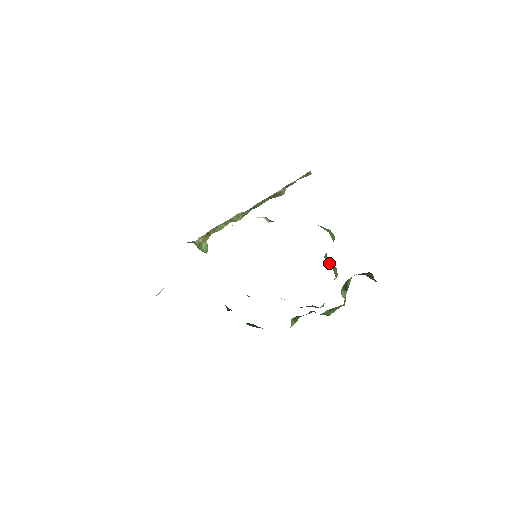
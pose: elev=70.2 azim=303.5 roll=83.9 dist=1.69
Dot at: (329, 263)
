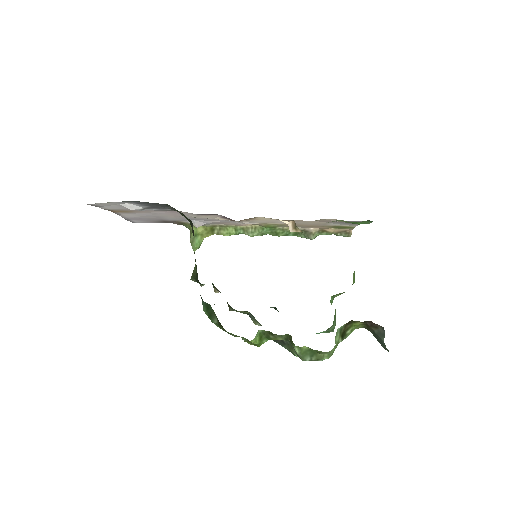
Dot at: occluded
